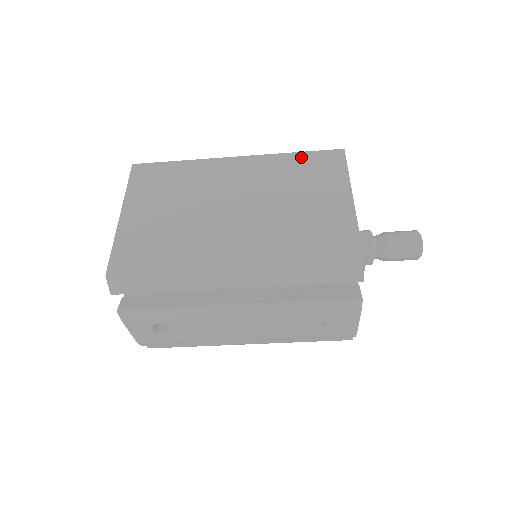
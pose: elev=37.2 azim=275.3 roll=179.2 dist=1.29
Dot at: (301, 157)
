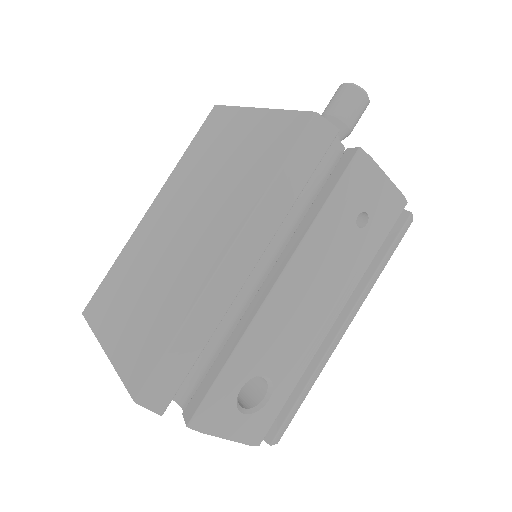
Dot at: (192, 147)
